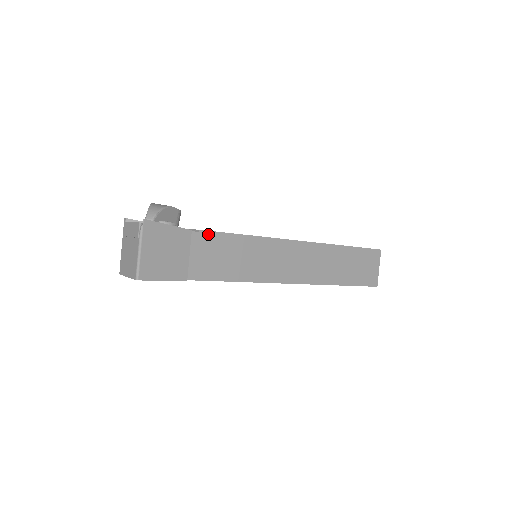
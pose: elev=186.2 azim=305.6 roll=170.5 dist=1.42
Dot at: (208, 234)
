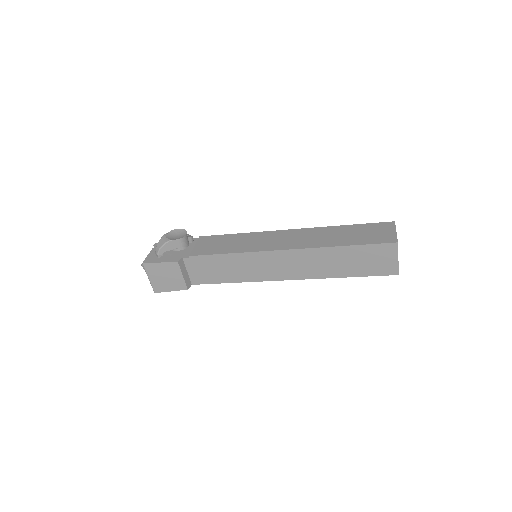
Dot at: (197, 257)
